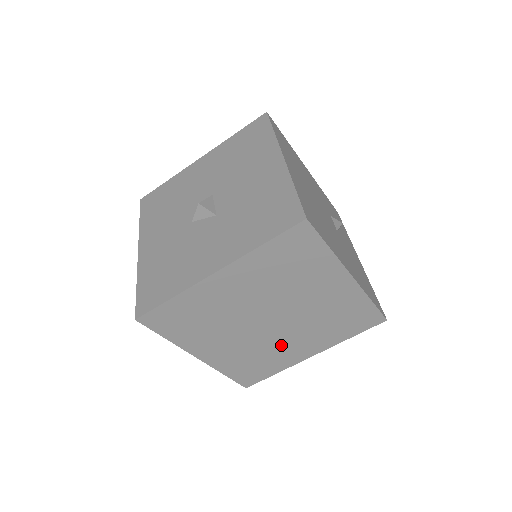
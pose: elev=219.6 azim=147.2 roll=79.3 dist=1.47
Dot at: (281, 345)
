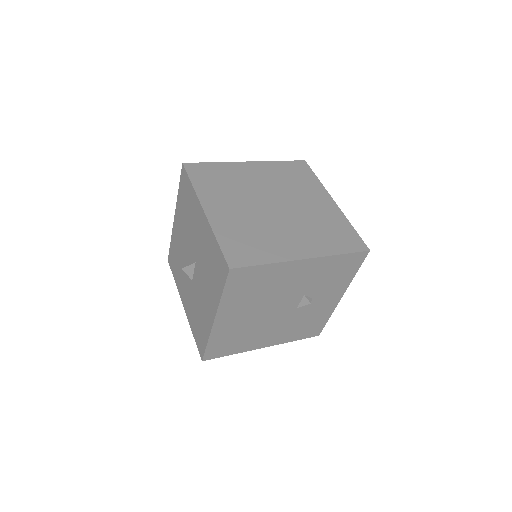
Dot at: occluded
